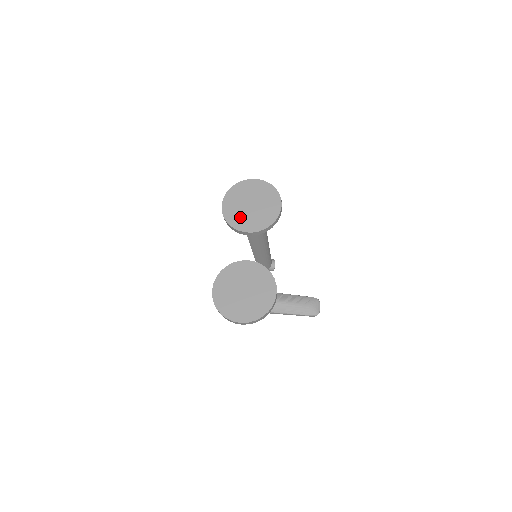
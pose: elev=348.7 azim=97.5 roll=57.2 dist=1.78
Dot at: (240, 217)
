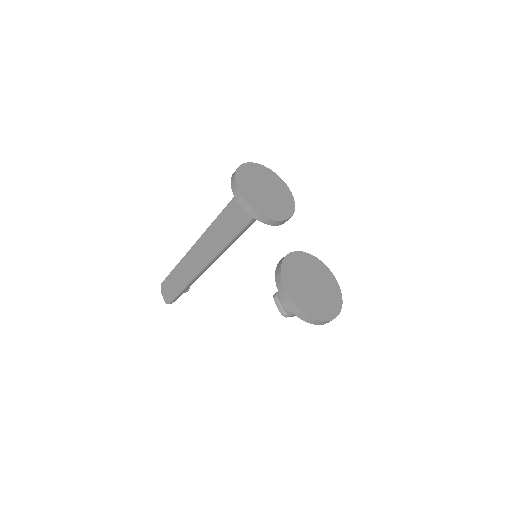
Dot at: (264, 204)
